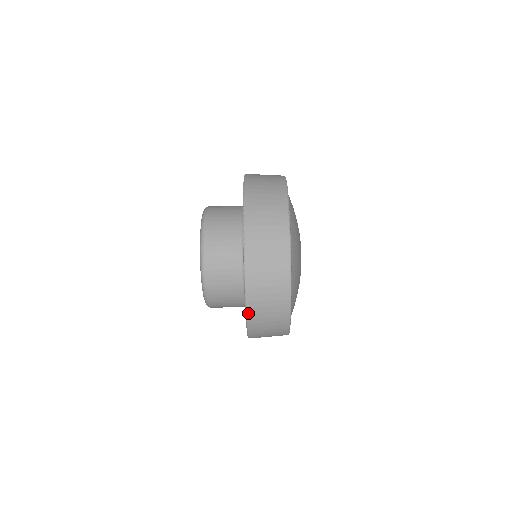
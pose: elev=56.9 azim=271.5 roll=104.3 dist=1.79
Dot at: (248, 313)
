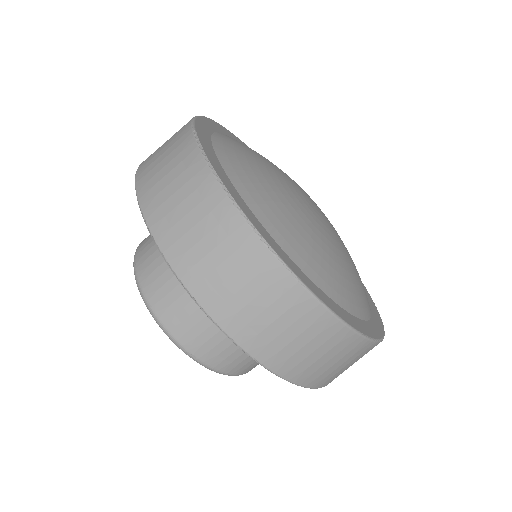
Dot at: (313, 387)
